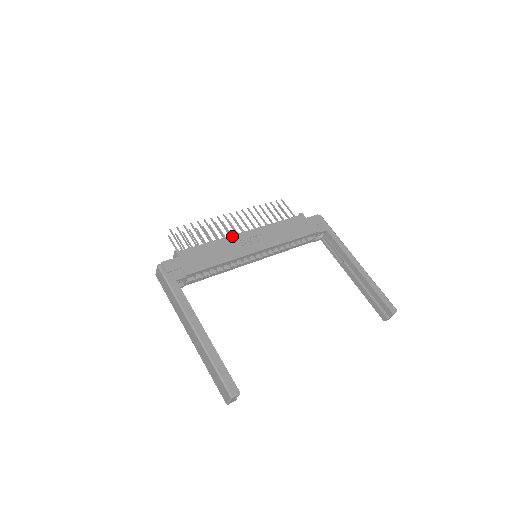
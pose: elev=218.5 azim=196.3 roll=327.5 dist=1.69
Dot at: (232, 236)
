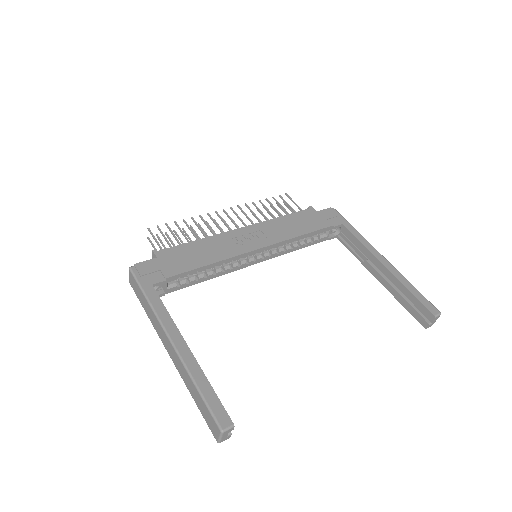
Dot at: (225, 233)
